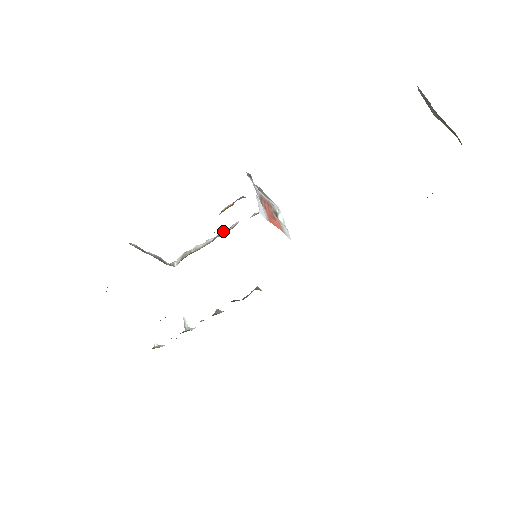
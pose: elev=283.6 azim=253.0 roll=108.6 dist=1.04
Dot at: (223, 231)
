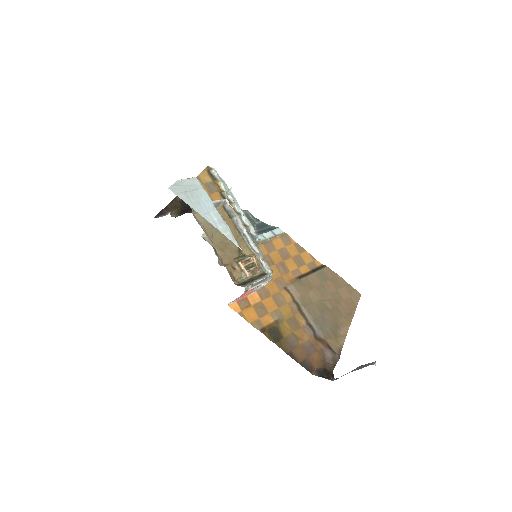
Dot at: (243, 250)
